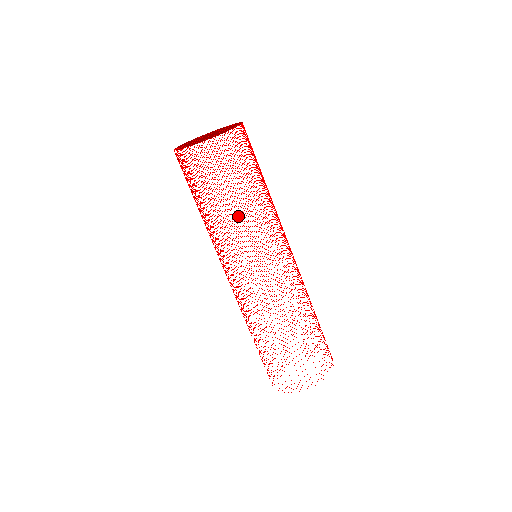
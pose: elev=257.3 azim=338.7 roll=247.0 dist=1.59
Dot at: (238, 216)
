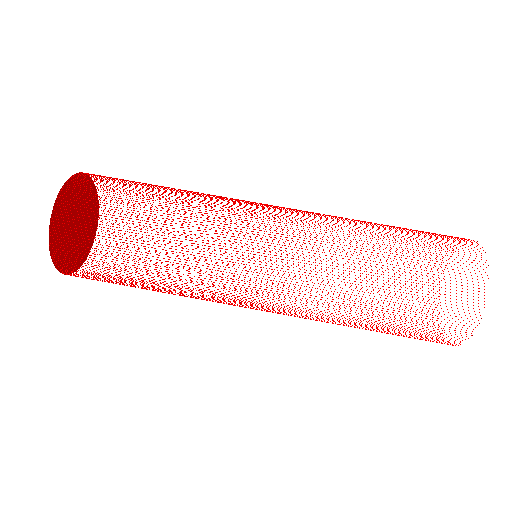
Dot at: occluded
